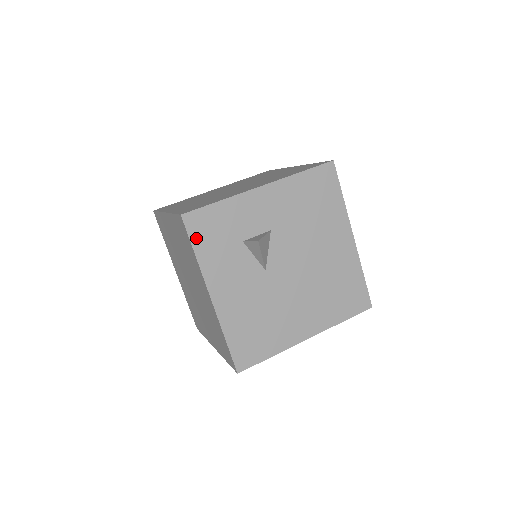
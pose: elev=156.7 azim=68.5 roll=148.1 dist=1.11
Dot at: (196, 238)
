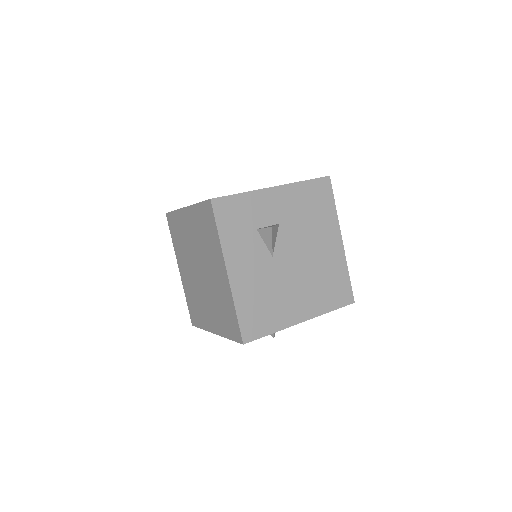
Dot at: (220, 220)
